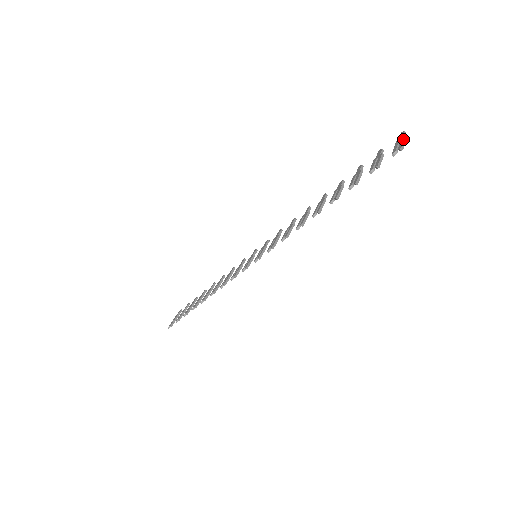
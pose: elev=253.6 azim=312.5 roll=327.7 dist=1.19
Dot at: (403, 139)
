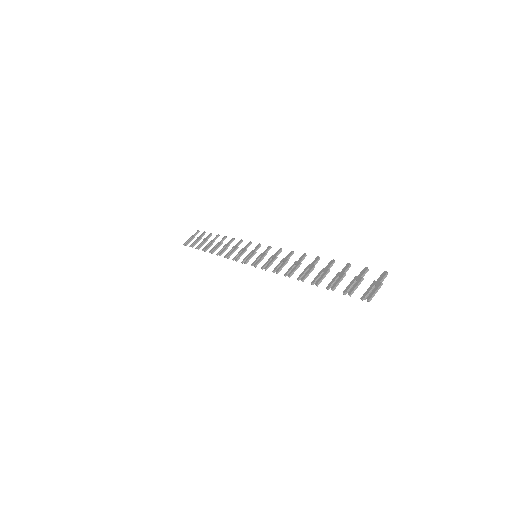
Dot at: (377, 289)
